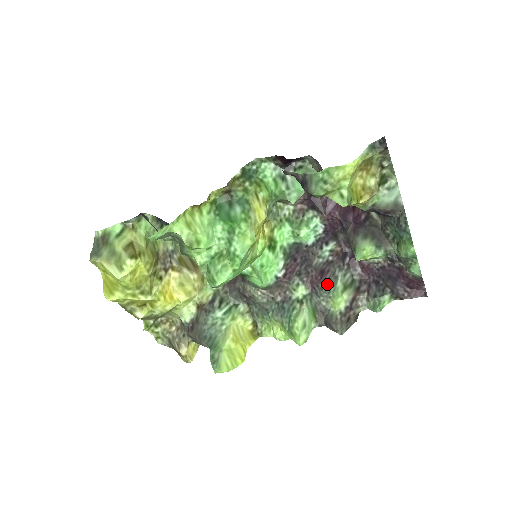
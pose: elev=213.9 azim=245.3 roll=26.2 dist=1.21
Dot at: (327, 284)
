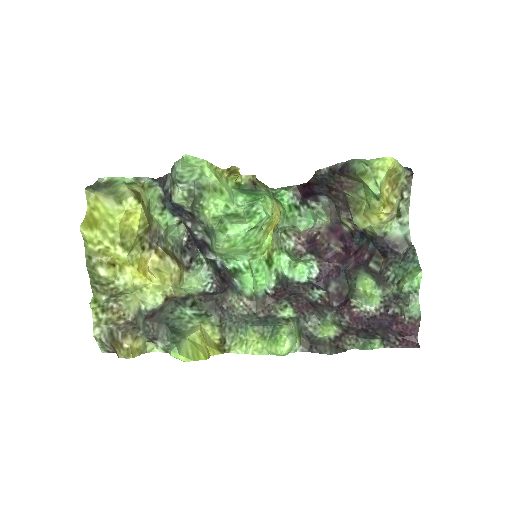
Dot at: (318, 312)
